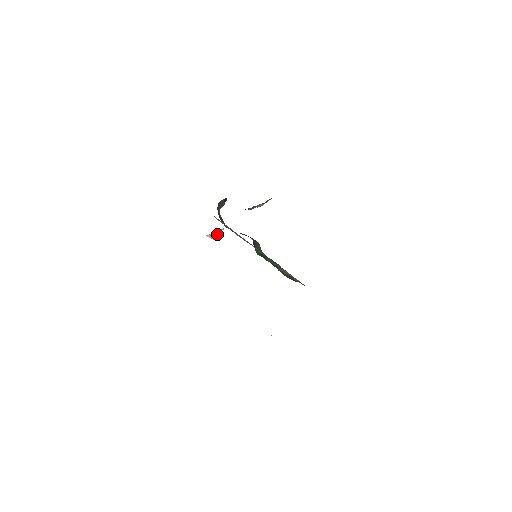
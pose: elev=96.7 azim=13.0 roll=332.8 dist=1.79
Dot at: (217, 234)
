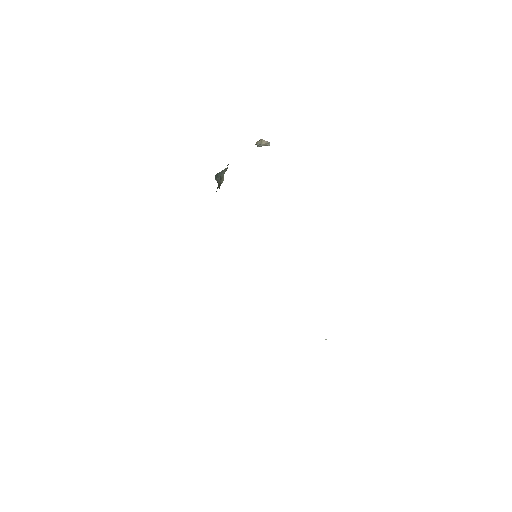
Dot at: (262, 142)
